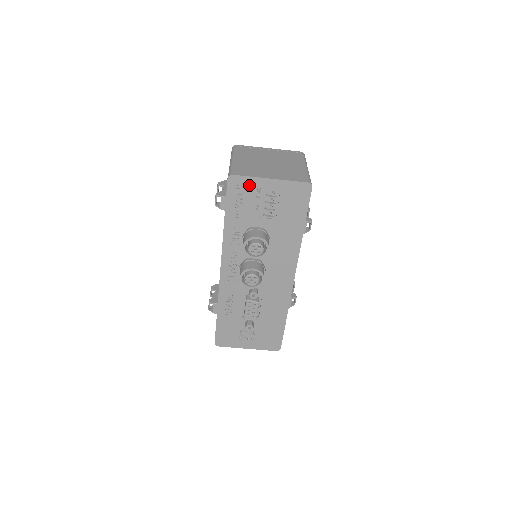
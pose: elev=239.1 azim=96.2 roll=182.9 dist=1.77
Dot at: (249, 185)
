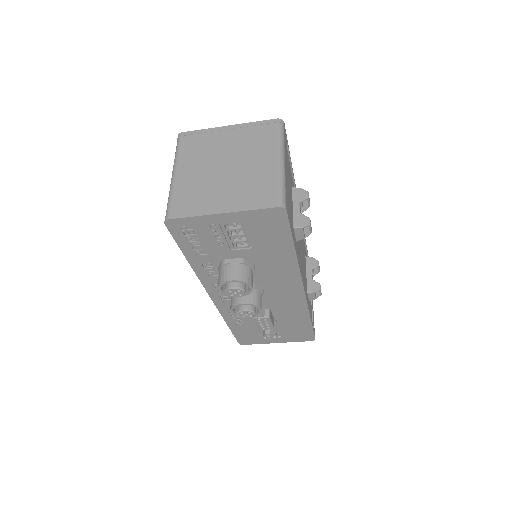
Dot at: (197, 224)
